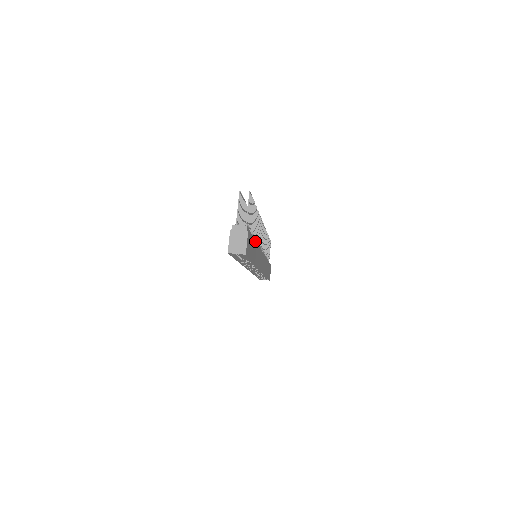
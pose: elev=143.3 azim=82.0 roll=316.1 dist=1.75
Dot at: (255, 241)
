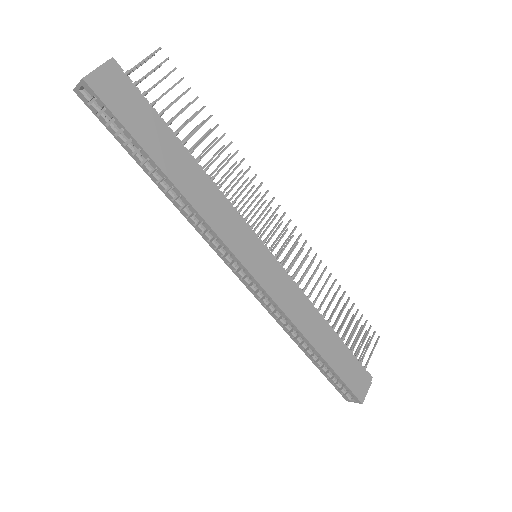
Dot at: (193, 159)
